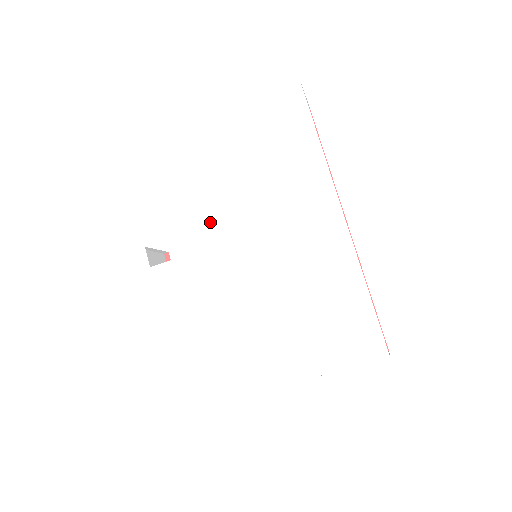
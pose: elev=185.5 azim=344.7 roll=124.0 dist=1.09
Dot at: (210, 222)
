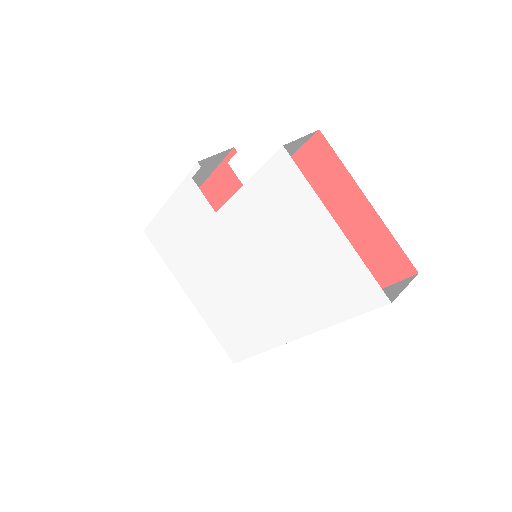
Dot at: (244, 228)
